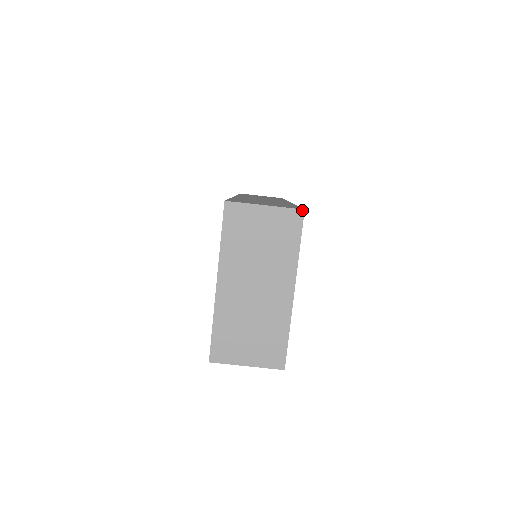
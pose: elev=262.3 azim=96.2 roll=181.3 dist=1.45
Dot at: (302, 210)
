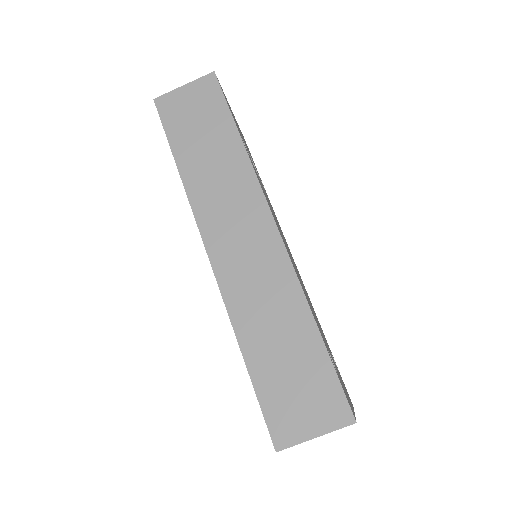
Dot at: occluded
